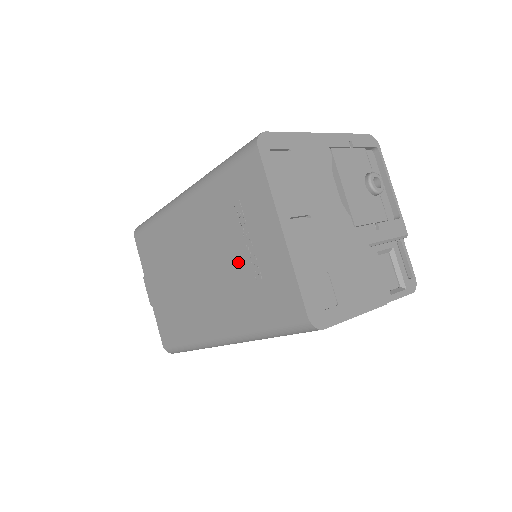
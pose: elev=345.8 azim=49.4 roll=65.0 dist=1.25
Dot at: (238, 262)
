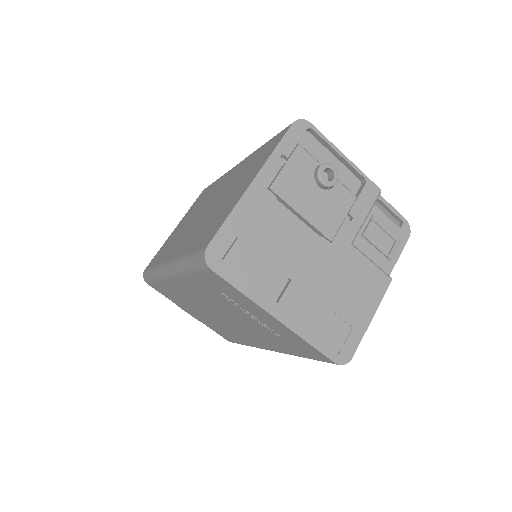
Dot at: (252, 323)
